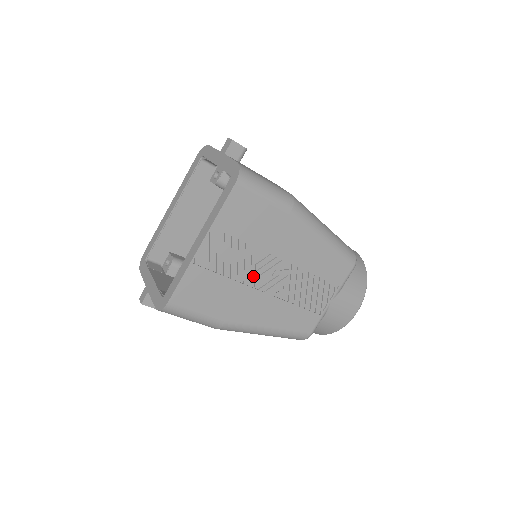
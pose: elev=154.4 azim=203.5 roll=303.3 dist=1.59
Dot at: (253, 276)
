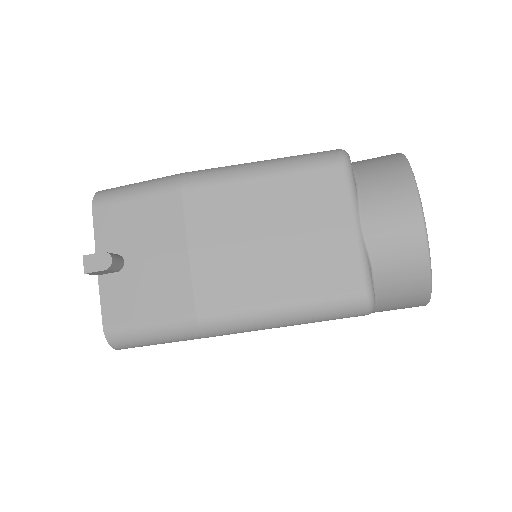
Dot at: occluded
